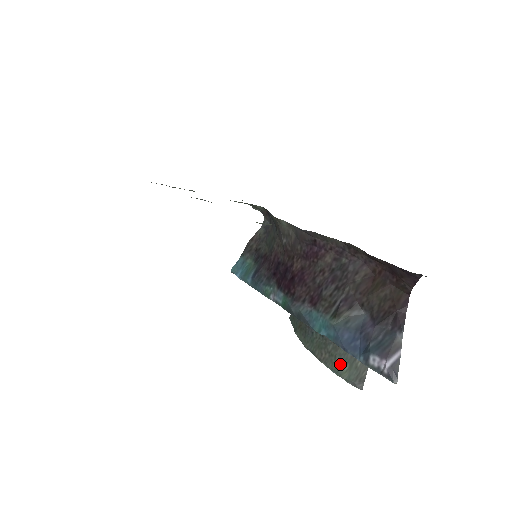
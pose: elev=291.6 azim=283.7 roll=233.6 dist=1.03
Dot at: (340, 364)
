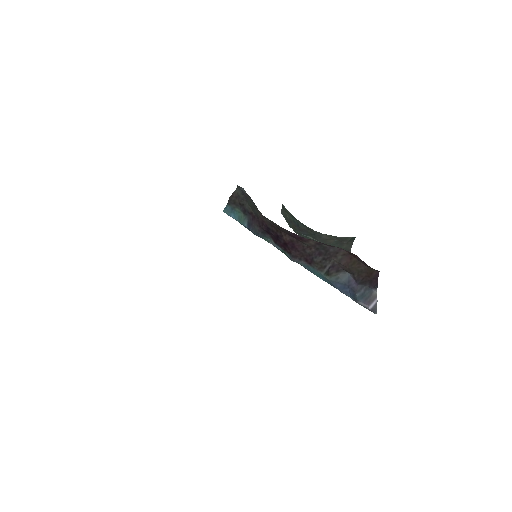
Dot at: occluded
